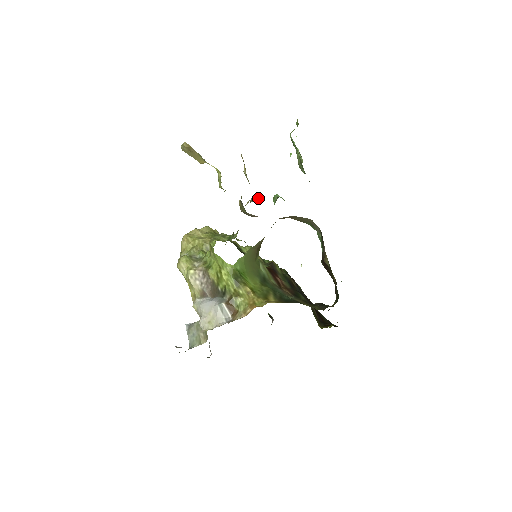
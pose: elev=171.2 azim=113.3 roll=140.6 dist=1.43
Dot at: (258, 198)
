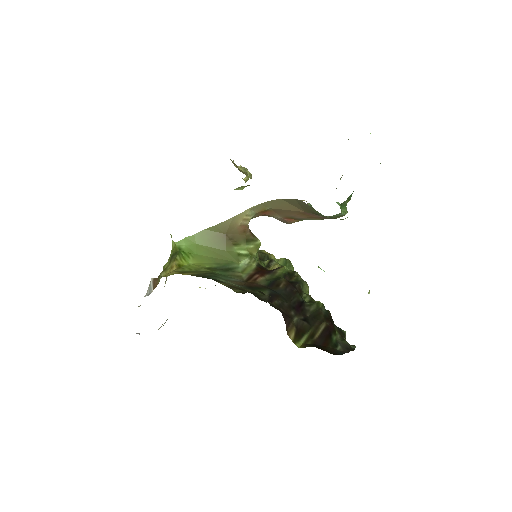
Dot at: occluded
